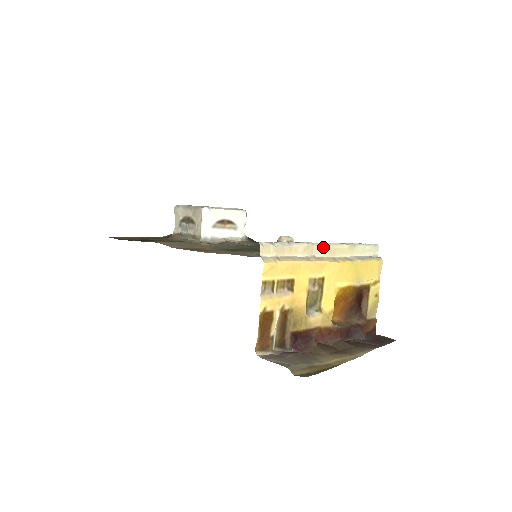
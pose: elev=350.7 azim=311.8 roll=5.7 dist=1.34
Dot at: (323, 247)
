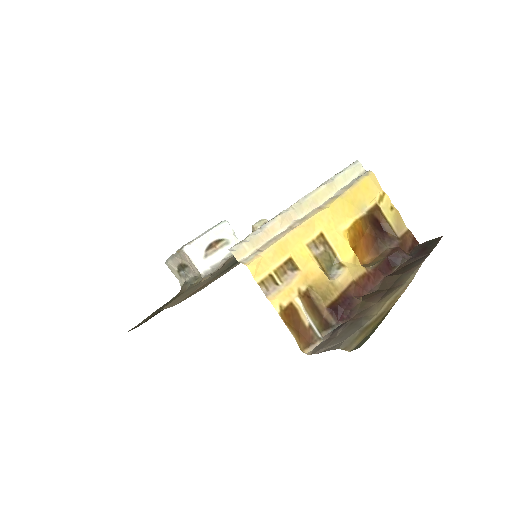
Dot at: (299, 206)
